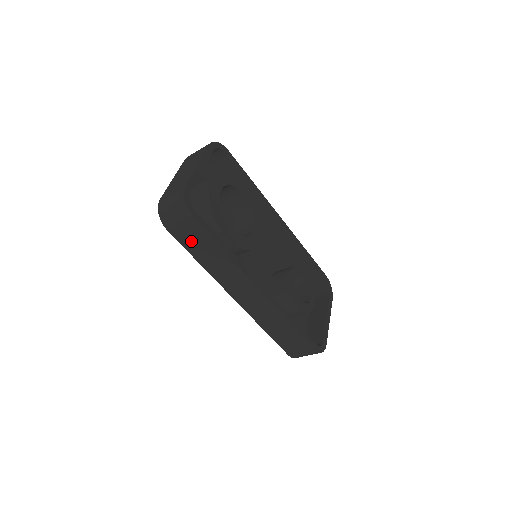
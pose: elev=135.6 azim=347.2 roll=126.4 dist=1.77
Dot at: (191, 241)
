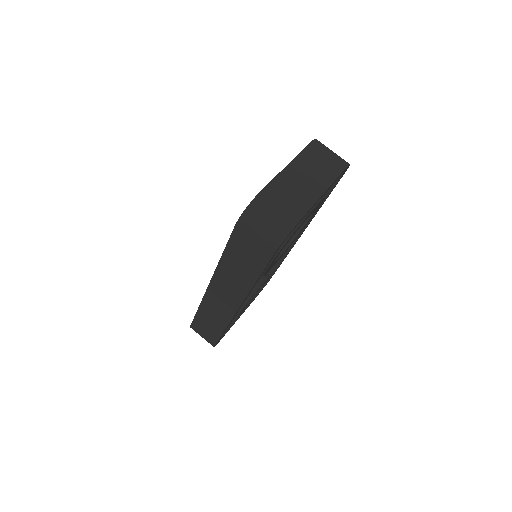
Dot at: (241, 251)
